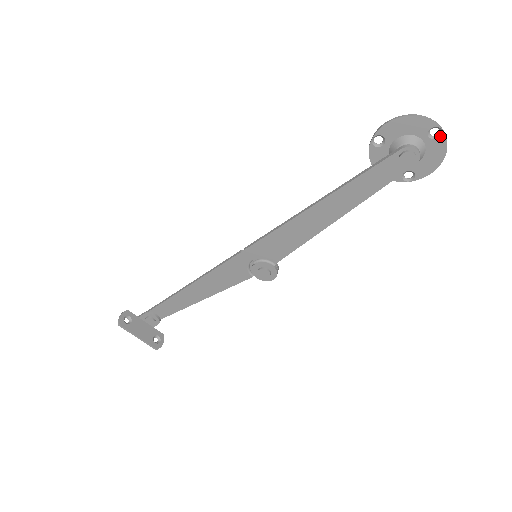
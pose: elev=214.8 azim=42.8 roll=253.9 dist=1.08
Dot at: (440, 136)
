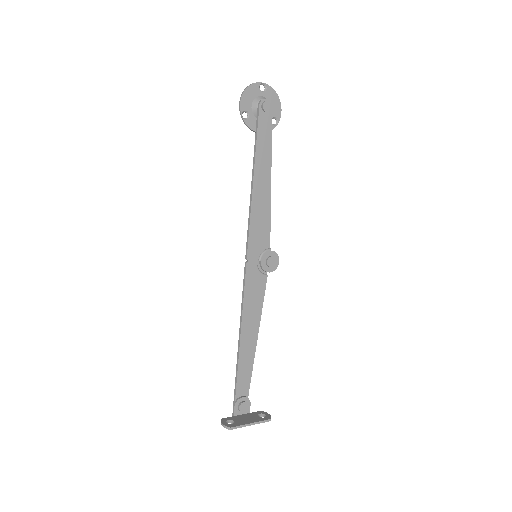
Dot at: (266, 87)
